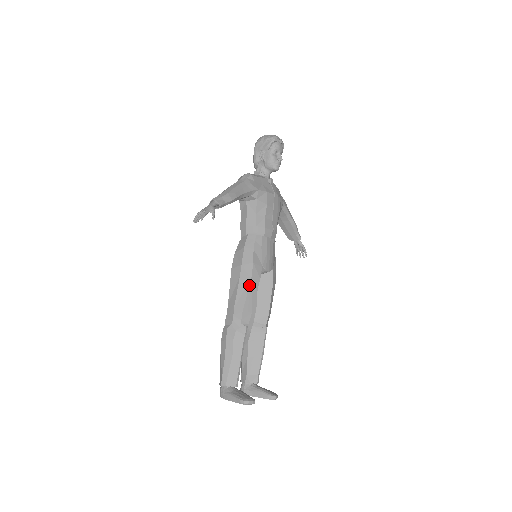
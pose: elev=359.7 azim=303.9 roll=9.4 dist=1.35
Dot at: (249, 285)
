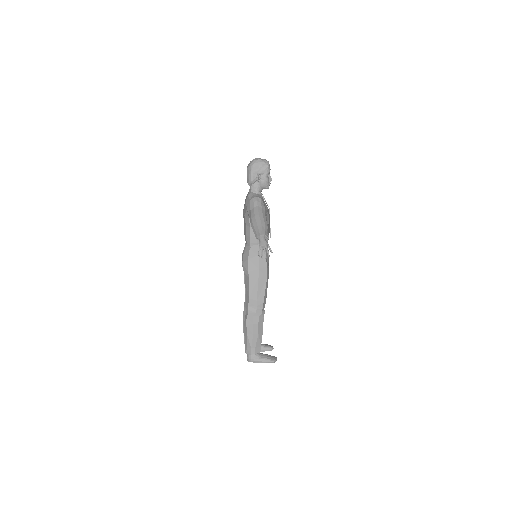
Dot at: (266, 283)
